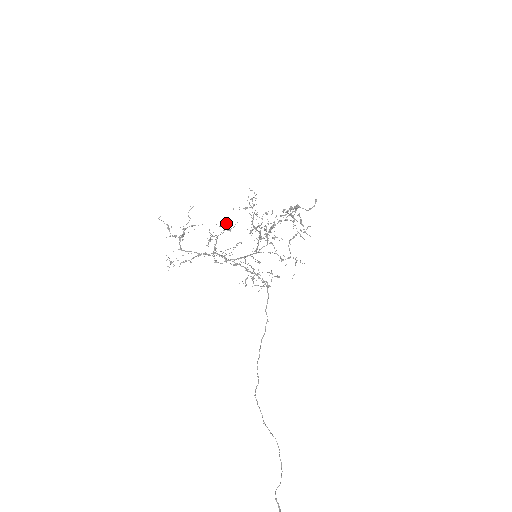
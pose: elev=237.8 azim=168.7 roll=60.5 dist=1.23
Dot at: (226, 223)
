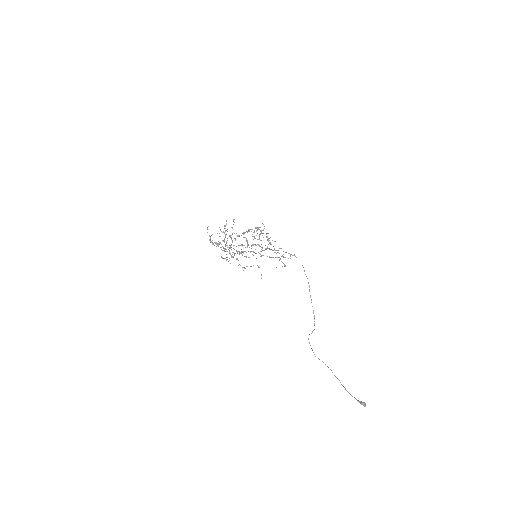
Dot at: occluded
